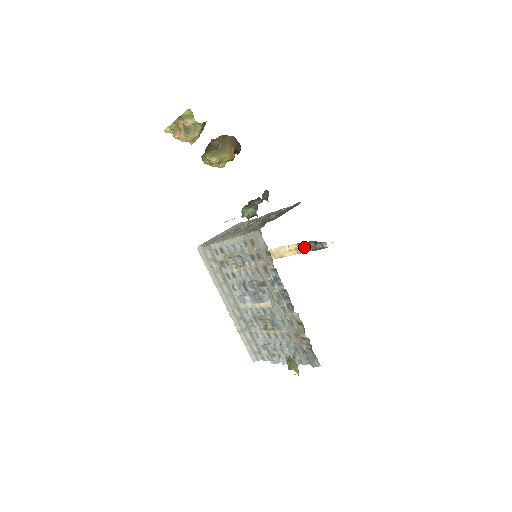
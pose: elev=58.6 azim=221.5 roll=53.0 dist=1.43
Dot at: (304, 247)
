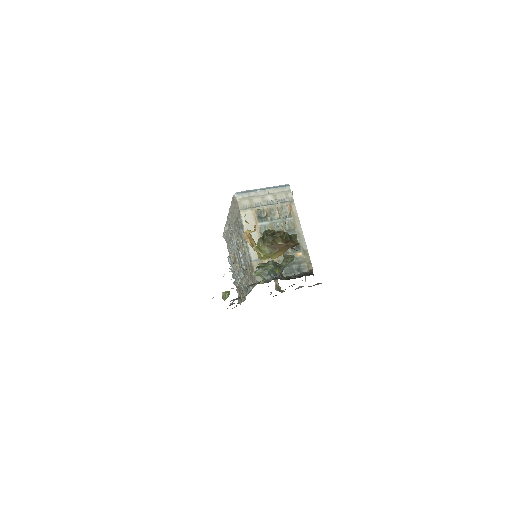
Dot at: occluded
